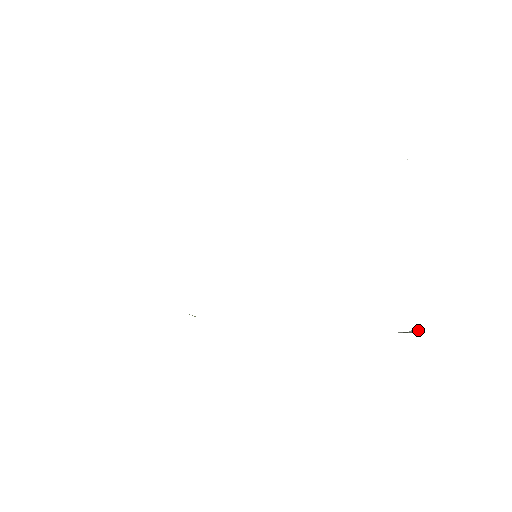
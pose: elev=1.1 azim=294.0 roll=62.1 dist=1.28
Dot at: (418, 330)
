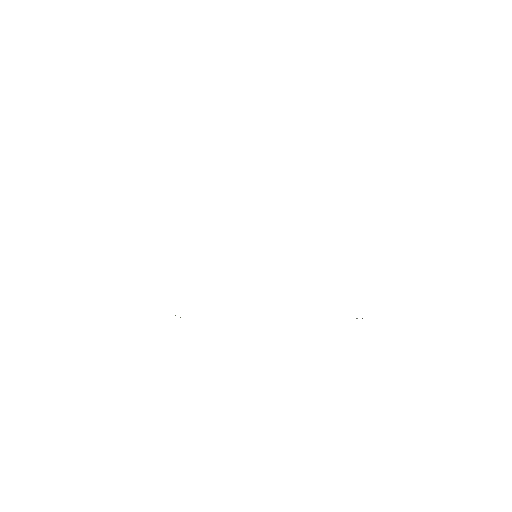
Dot at: occluded
